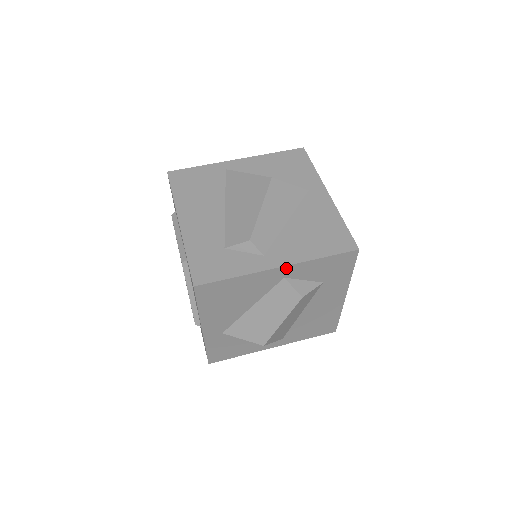
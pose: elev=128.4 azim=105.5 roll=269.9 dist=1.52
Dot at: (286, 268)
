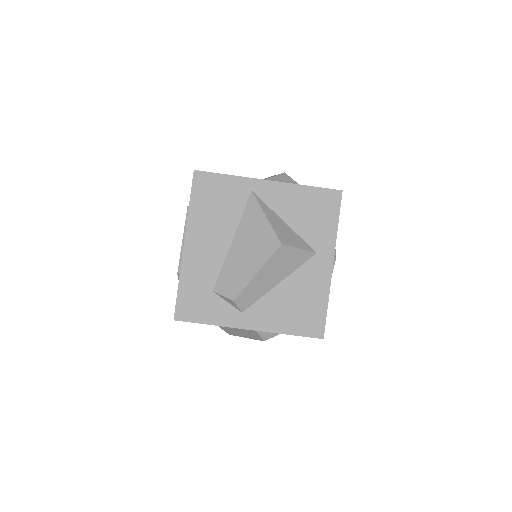
Dot at: (256, 330)
